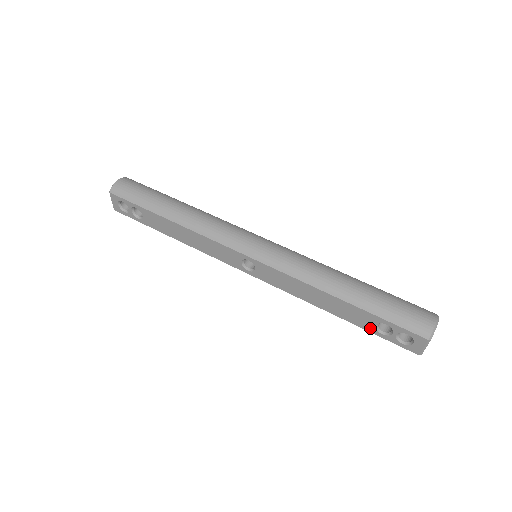
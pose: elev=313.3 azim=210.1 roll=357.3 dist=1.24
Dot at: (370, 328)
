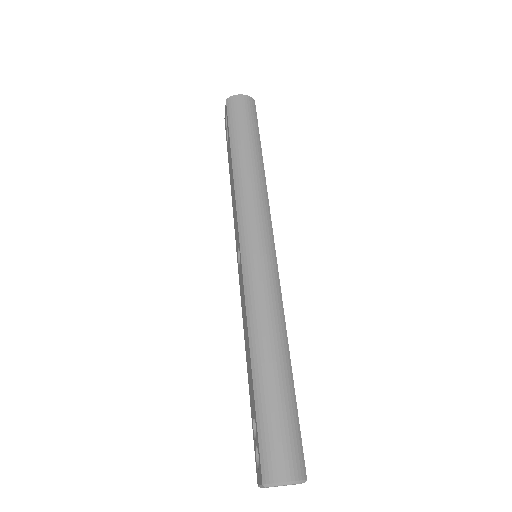
Dot at: (252, 414)
